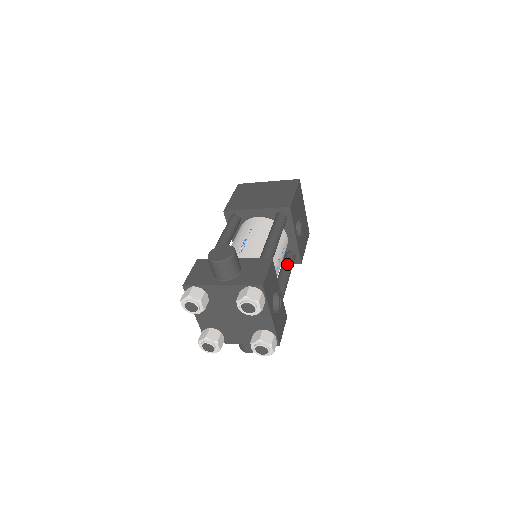
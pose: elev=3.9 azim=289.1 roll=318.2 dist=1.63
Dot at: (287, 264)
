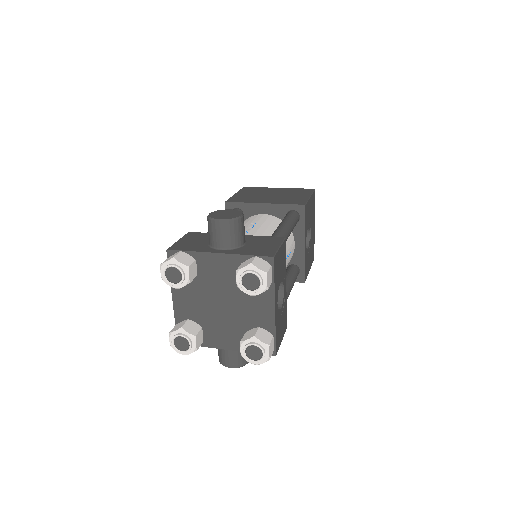
Dot at: (290, 274)
